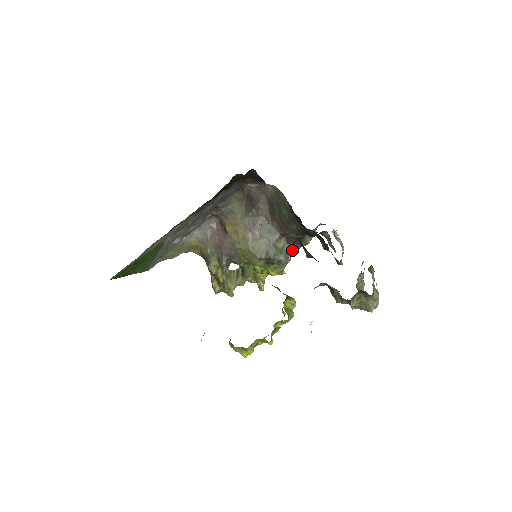
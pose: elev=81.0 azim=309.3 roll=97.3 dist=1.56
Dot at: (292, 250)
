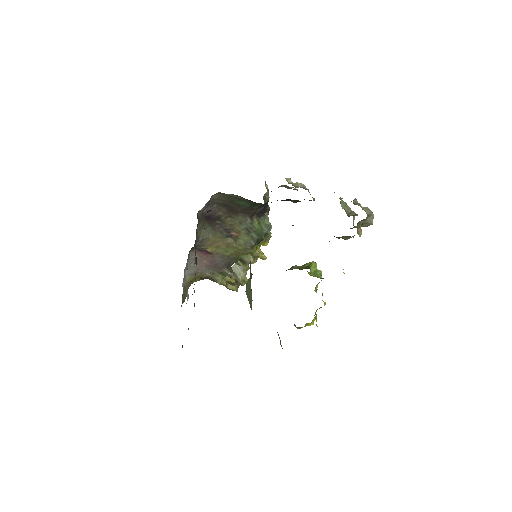
Dot at: (267, 219)
